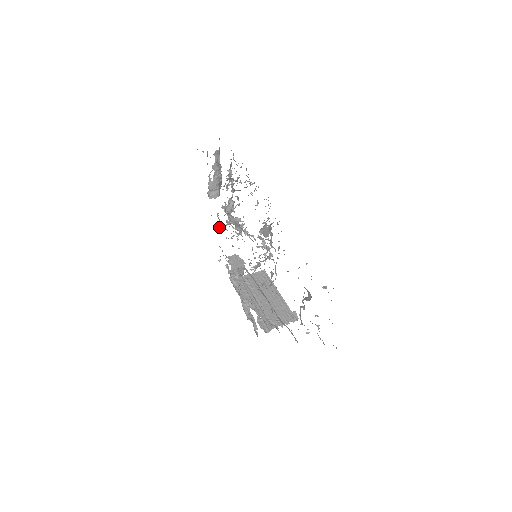
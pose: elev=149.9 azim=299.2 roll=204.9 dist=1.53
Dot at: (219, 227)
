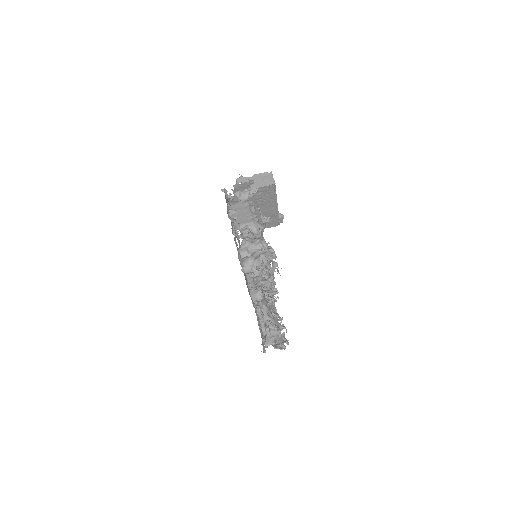
Dot at: occluded
